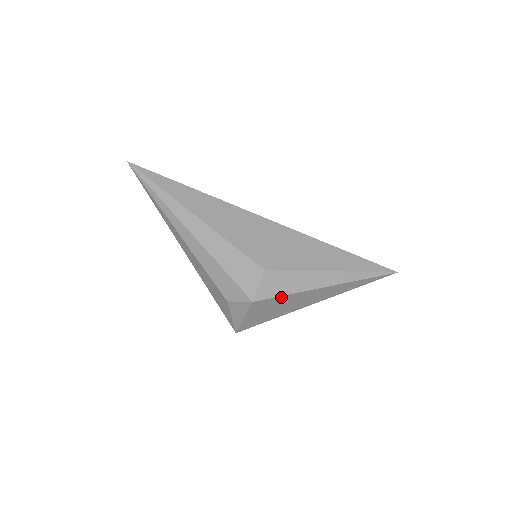
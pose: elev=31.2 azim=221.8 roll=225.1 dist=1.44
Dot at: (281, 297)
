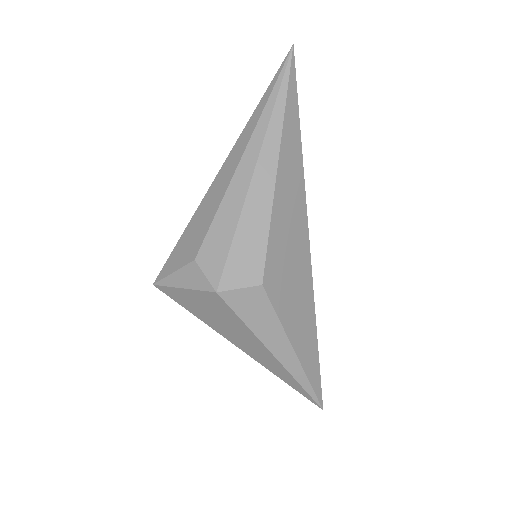
Dot at: (238, 318)
